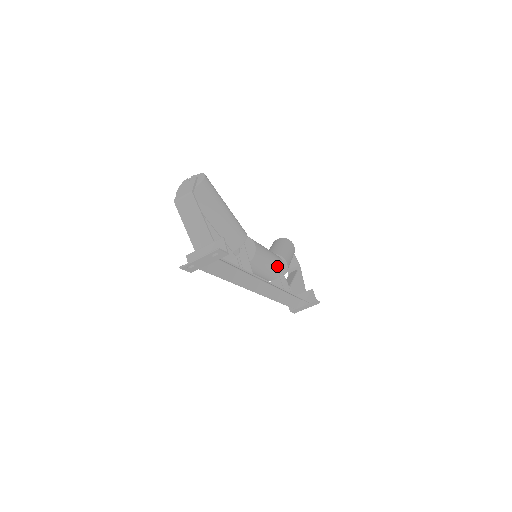
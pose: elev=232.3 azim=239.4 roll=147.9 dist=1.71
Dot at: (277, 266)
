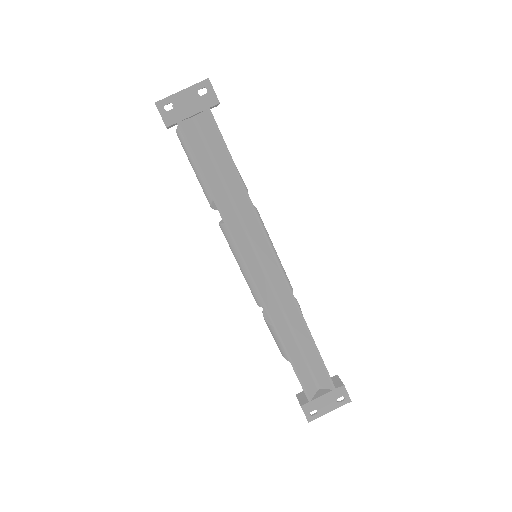
Dot at: occluded
